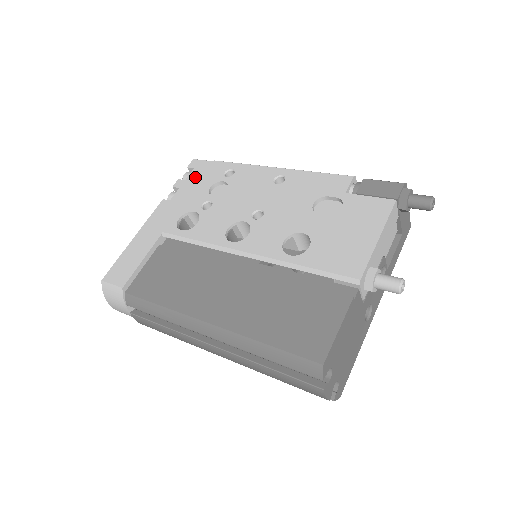
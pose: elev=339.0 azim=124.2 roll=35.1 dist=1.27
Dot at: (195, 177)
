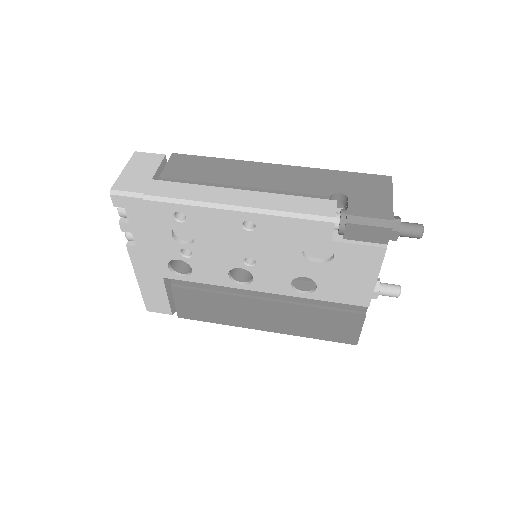
Dot at: (138, 220)
